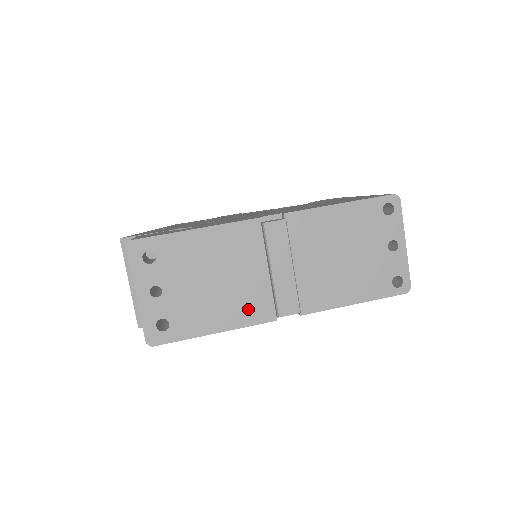
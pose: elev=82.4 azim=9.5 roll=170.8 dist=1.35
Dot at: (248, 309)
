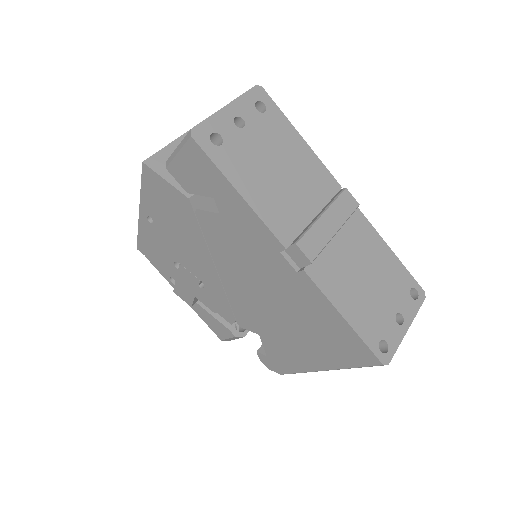
Dot at: (278, 215)
